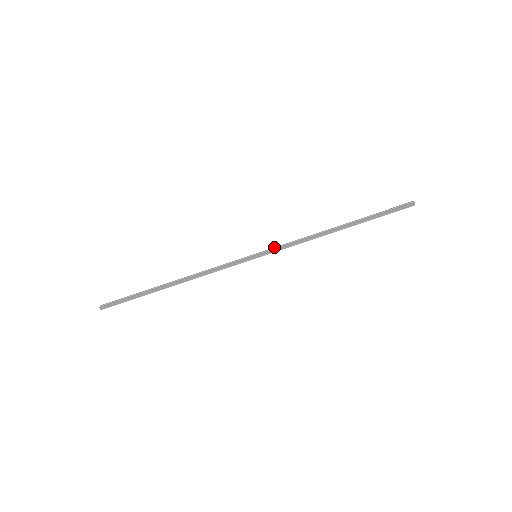
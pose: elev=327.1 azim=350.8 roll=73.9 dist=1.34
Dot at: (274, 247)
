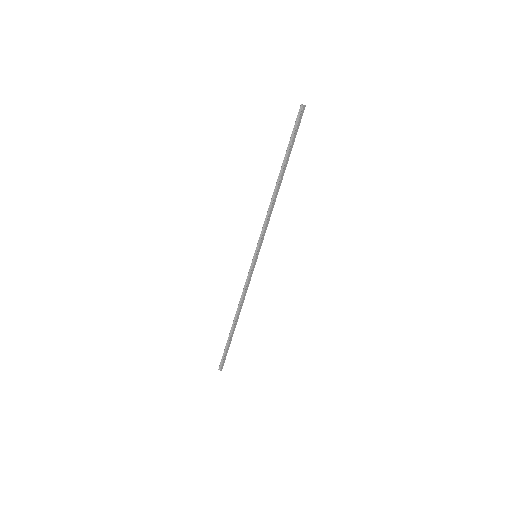
Dot at: (259, 240)
